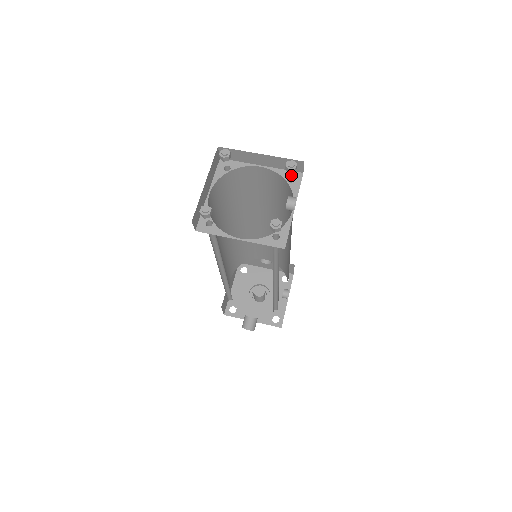
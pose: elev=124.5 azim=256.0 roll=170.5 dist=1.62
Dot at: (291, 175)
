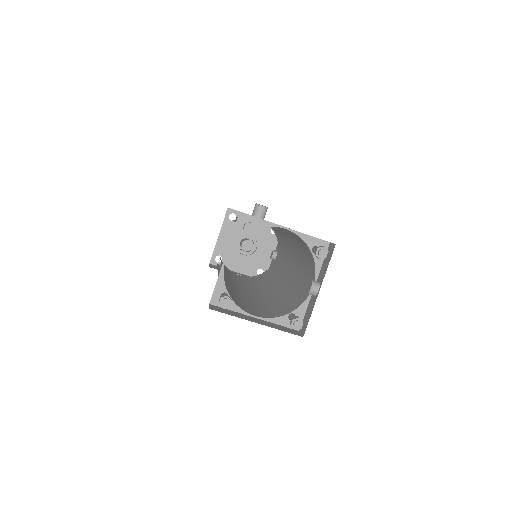
Dot at: (317, 244)
